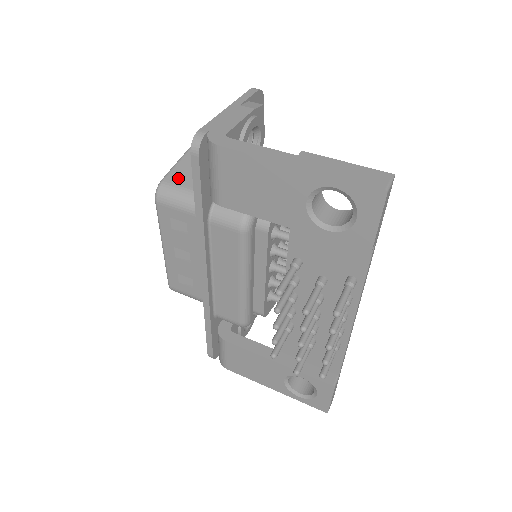
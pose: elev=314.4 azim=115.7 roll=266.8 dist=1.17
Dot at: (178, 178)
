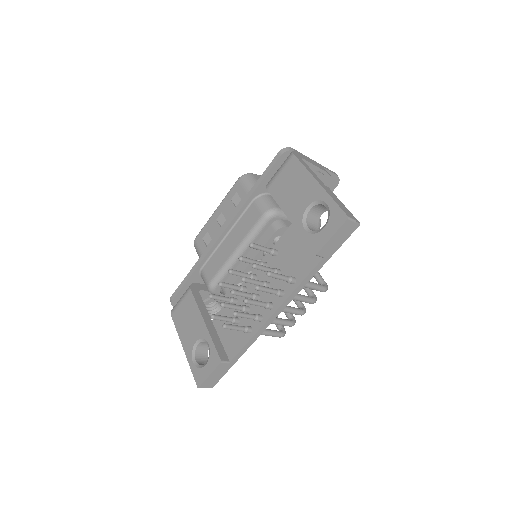
Dot at: occluded
